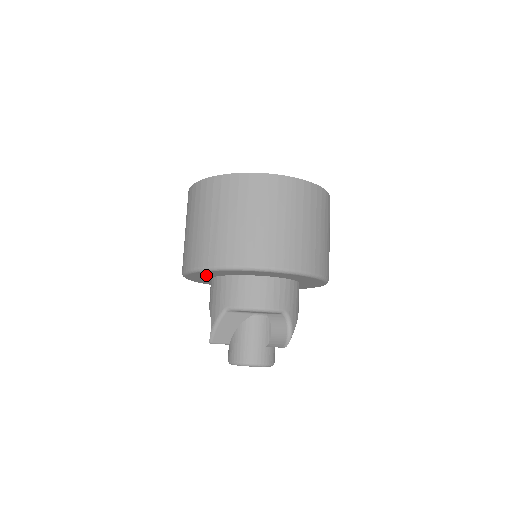
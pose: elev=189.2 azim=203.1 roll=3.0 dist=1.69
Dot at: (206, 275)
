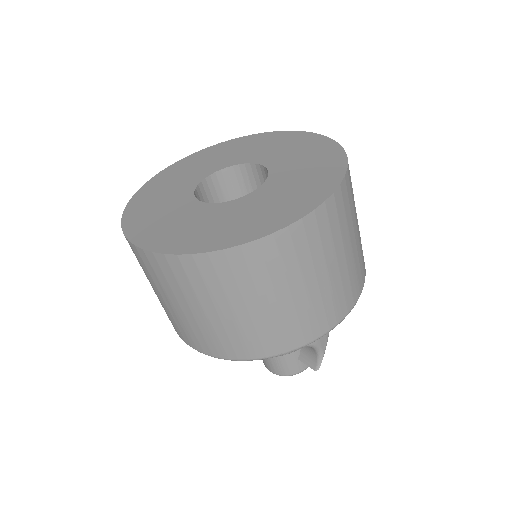
Dot at: occluded
